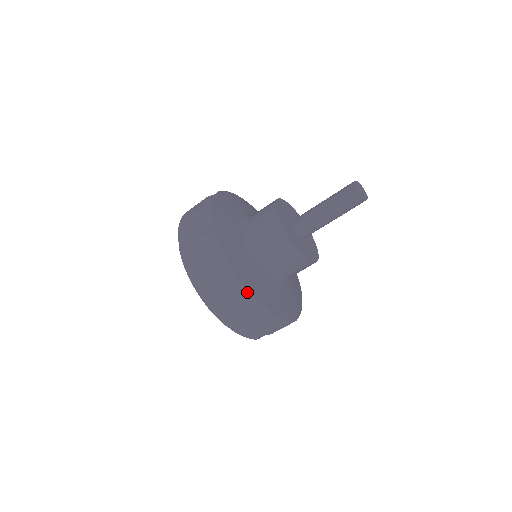
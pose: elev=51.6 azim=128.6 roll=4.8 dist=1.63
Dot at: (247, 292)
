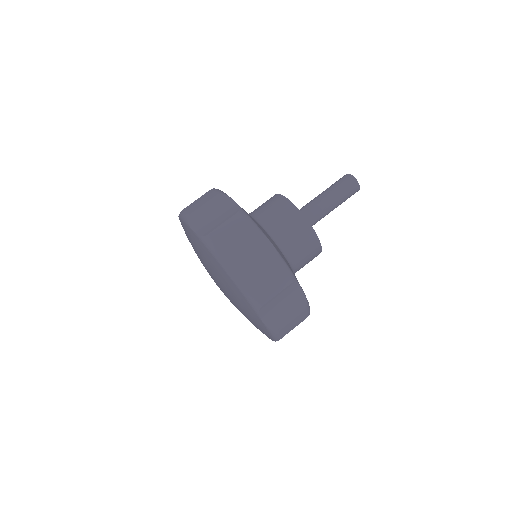
Dot at: (289, 270)
